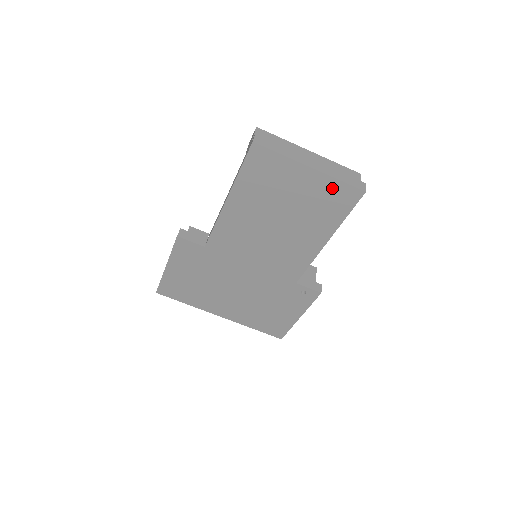
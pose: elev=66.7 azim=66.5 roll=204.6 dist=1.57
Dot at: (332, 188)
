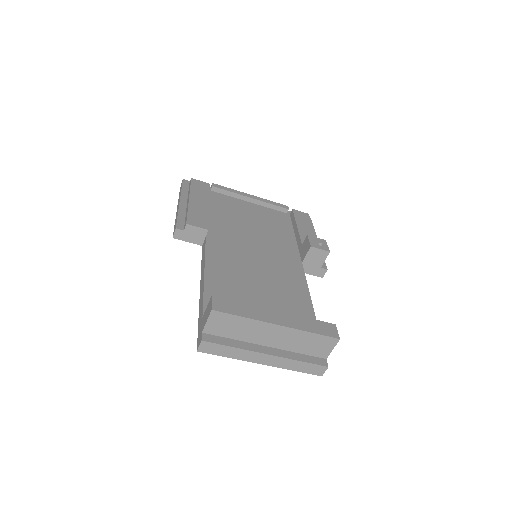
Dot at: occluded
